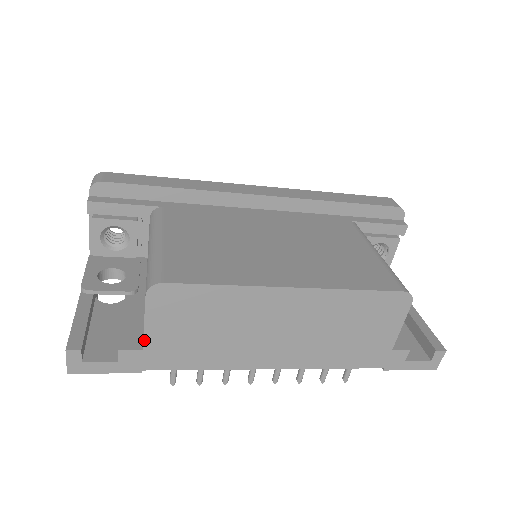
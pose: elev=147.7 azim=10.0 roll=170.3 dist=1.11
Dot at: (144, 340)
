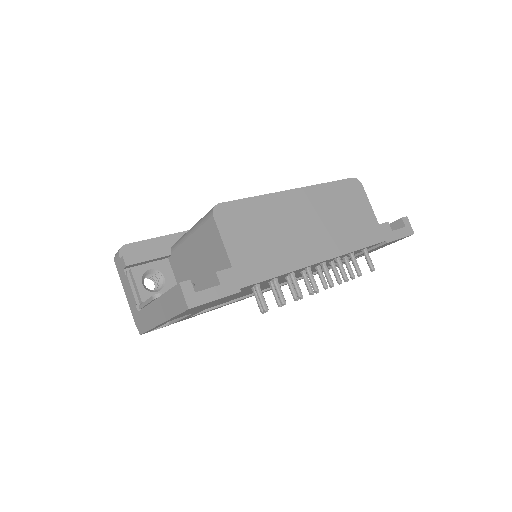
Dot at: (229, 257)
